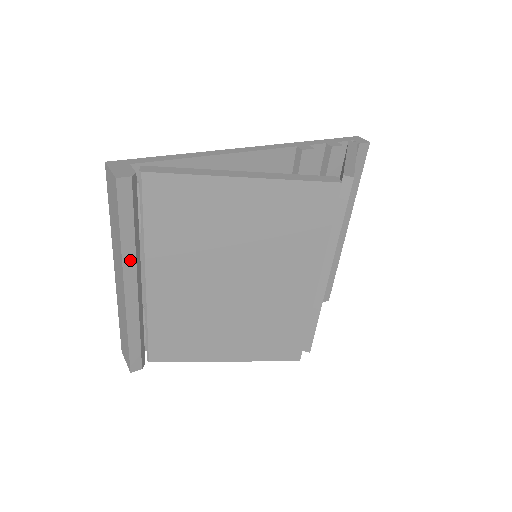
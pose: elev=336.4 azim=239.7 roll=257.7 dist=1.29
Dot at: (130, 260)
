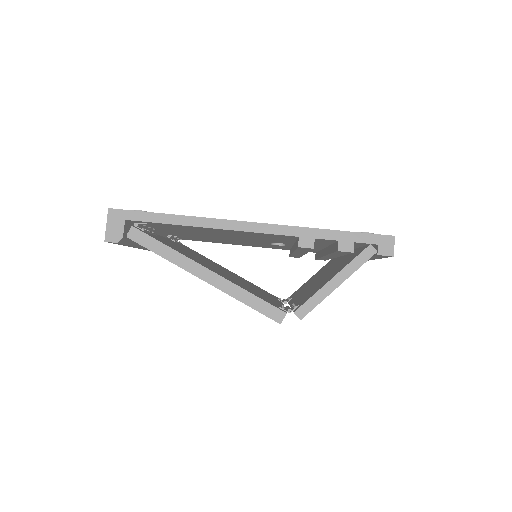
Dot at: (137, 247)
